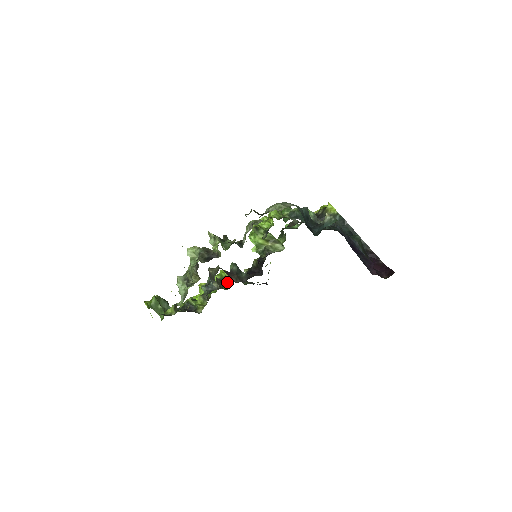
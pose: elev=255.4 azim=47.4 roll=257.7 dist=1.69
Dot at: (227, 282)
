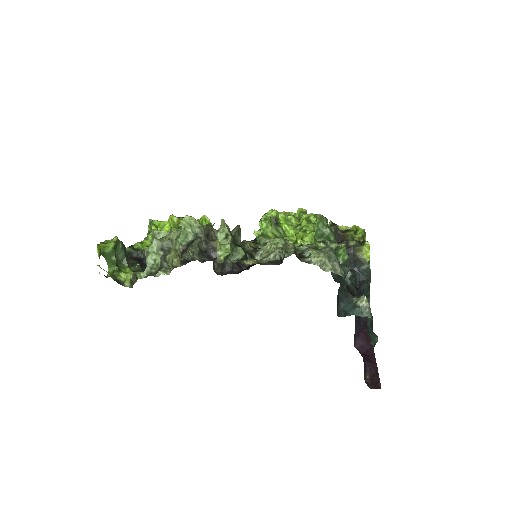
Dot at: occluded
